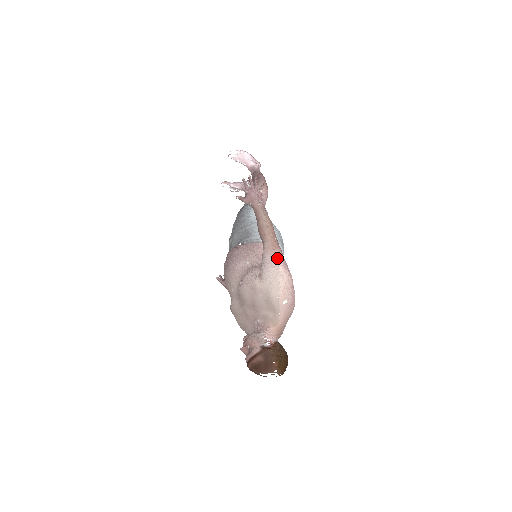
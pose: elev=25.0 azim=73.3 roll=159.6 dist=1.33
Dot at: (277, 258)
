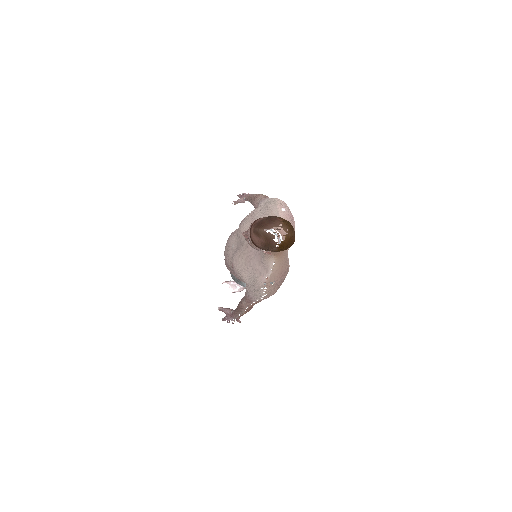
Dot at: occluded
